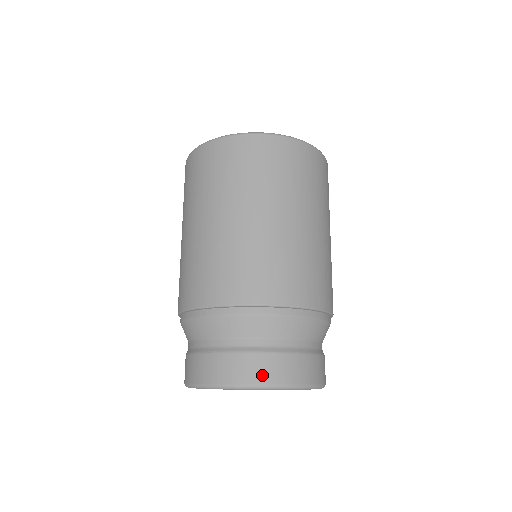
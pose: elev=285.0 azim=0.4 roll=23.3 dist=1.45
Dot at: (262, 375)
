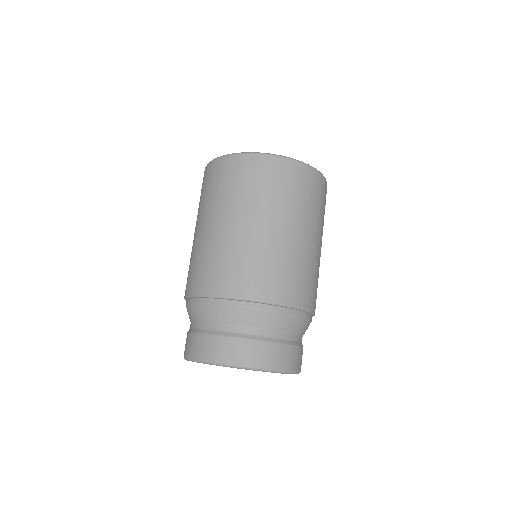
Dot at: (197, 351)
